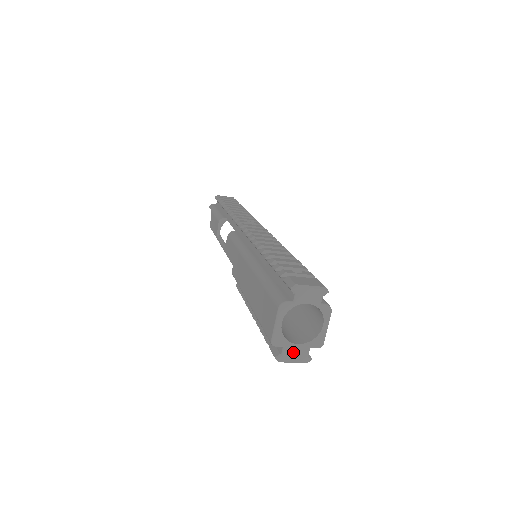
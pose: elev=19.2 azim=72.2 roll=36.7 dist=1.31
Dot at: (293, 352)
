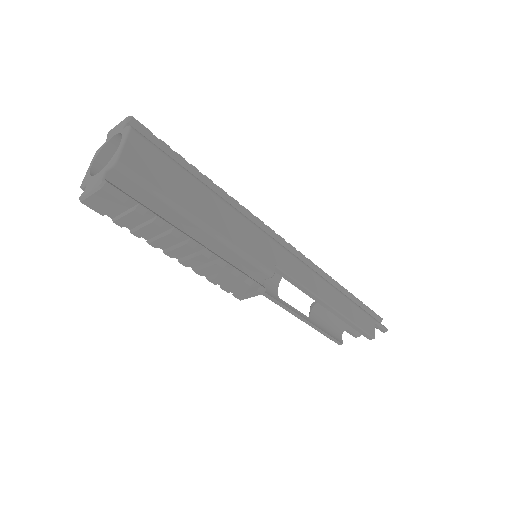
Dot at: (92, 184)
